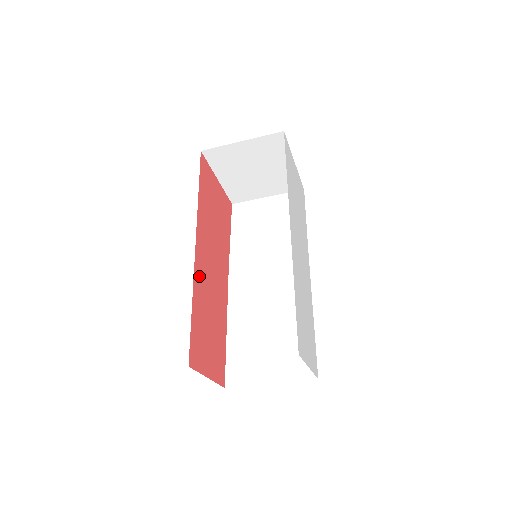
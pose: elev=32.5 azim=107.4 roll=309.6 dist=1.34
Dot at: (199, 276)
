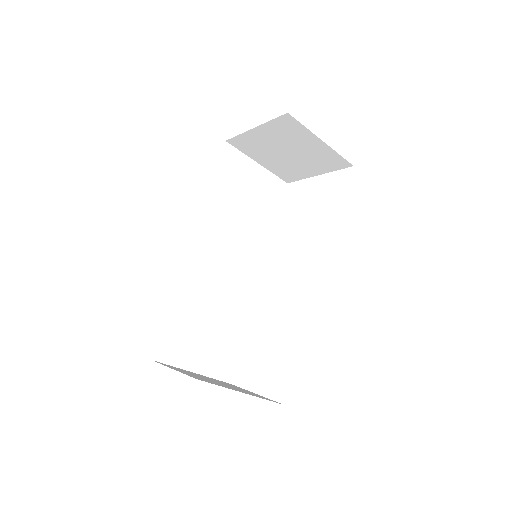
Dot at: occluded
